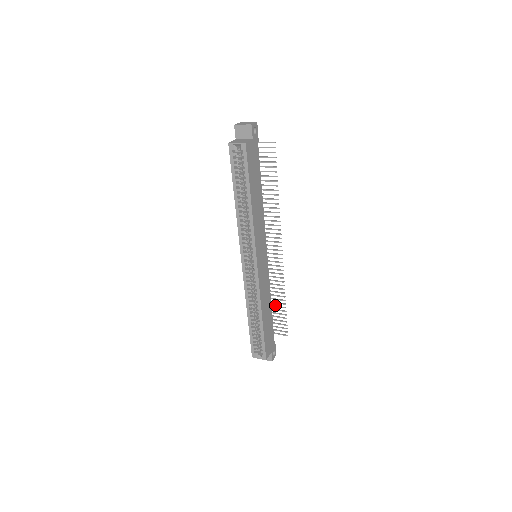
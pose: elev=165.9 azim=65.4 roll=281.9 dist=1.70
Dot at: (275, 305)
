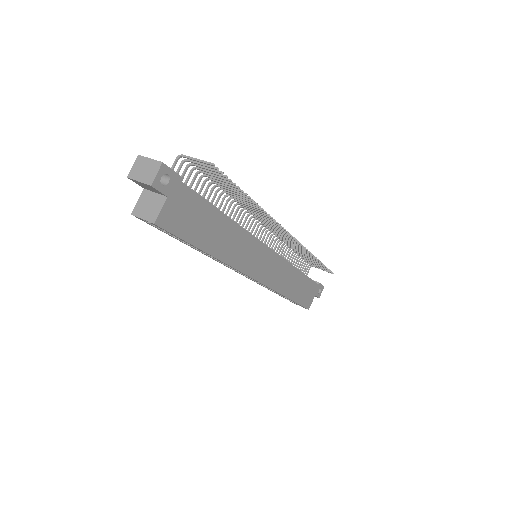
Dot at: (308, 257)
